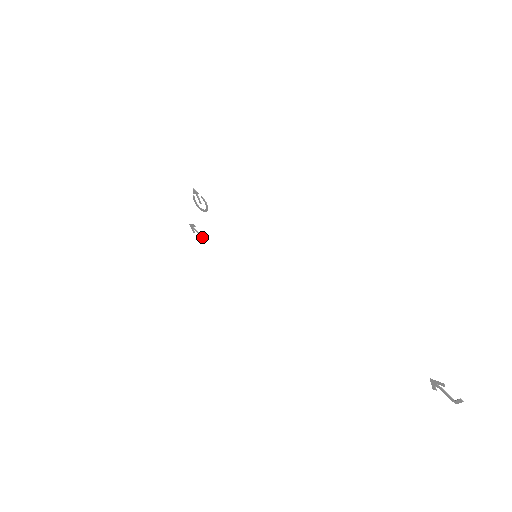
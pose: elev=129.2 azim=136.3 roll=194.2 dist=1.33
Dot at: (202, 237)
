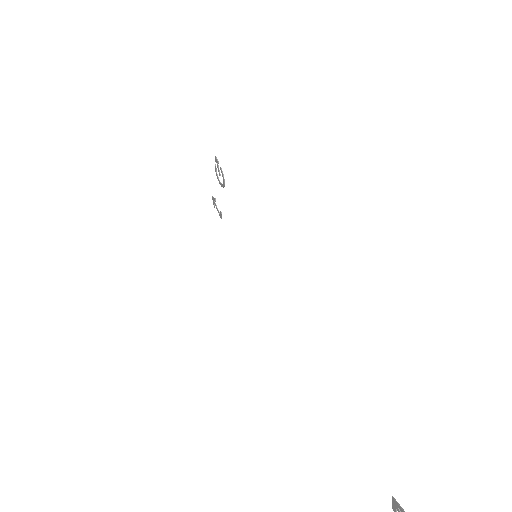
Dot at: (219, 215)
